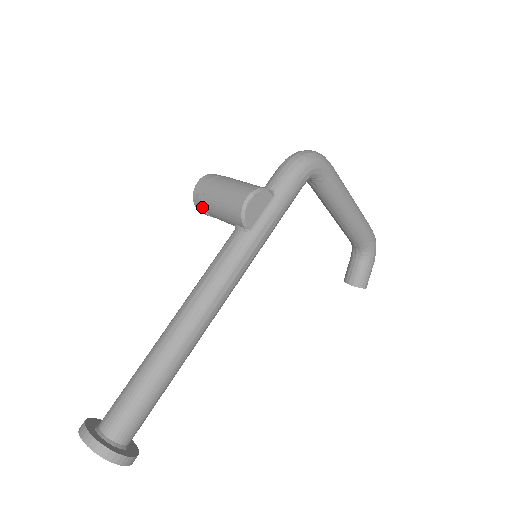
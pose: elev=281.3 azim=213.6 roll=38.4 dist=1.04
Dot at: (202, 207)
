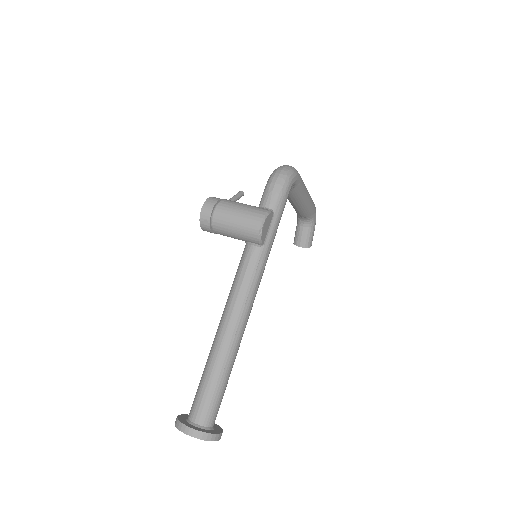
Dot at: (210, 229)
